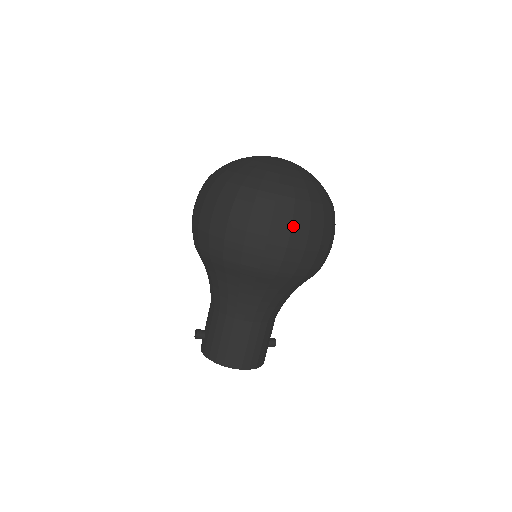
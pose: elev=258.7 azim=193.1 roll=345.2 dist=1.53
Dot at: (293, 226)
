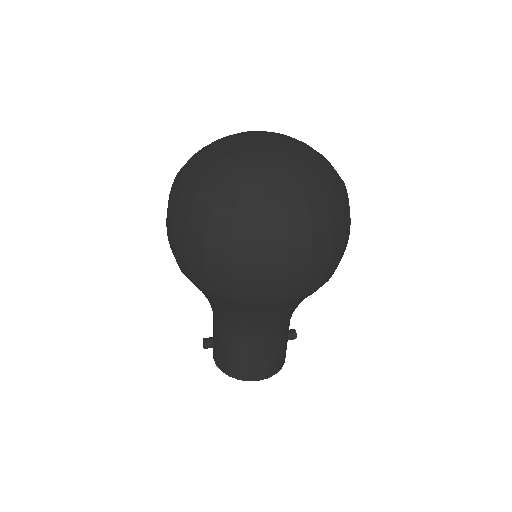
Dot at: (289, 251)
